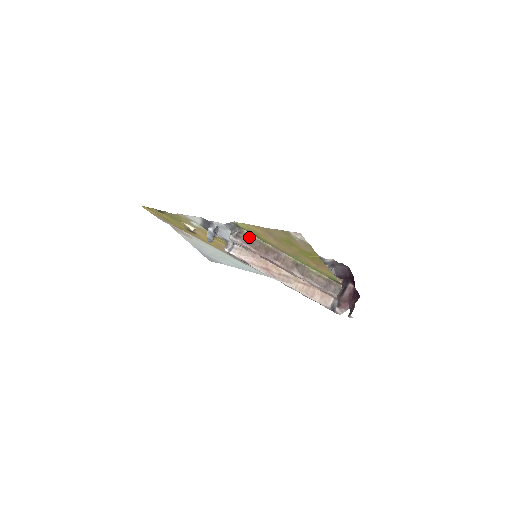
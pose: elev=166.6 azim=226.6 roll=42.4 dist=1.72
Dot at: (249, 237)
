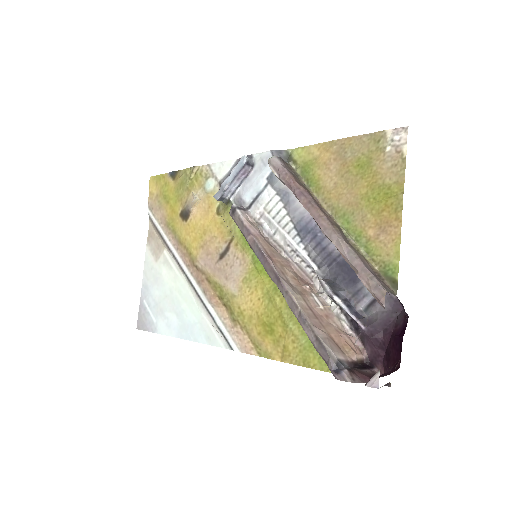
Dot at: (295, 174)
